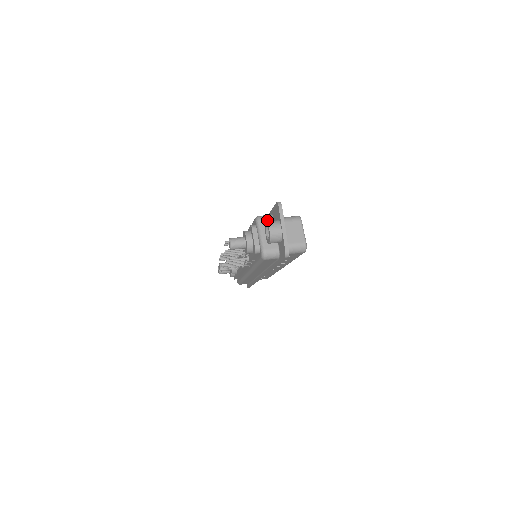
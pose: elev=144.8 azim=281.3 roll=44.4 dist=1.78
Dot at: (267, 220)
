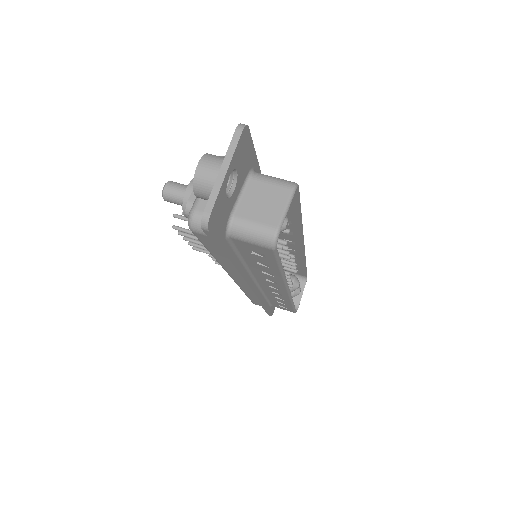
Dot at: occluded
